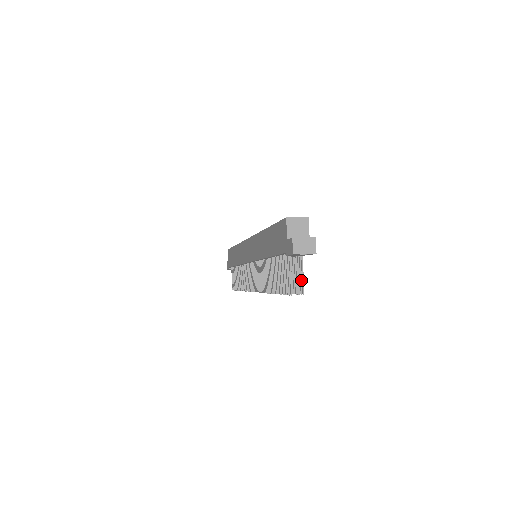
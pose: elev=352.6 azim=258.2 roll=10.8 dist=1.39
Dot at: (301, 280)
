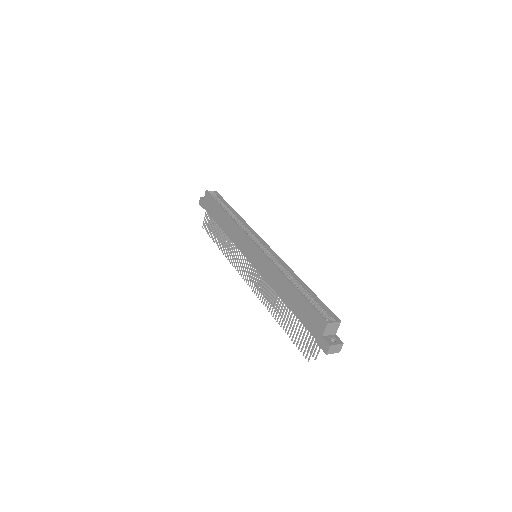
Dot at: (316, 349)
